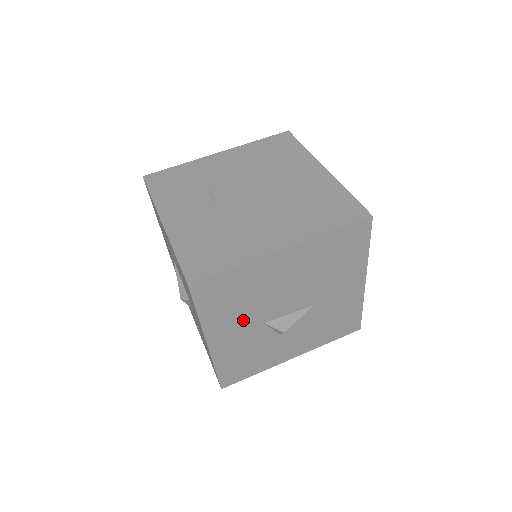
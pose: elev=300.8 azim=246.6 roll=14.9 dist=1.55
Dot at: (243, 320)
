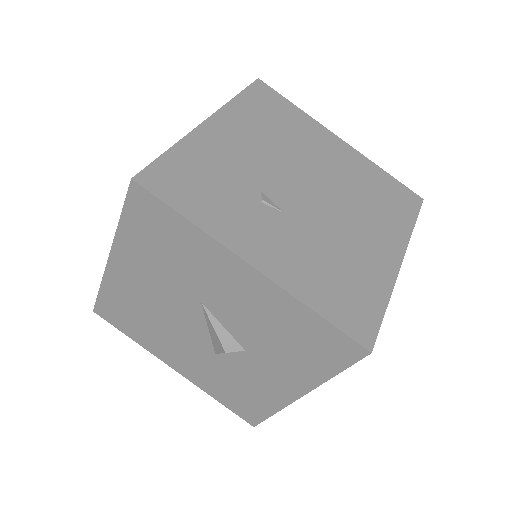
Dot at: occluded
